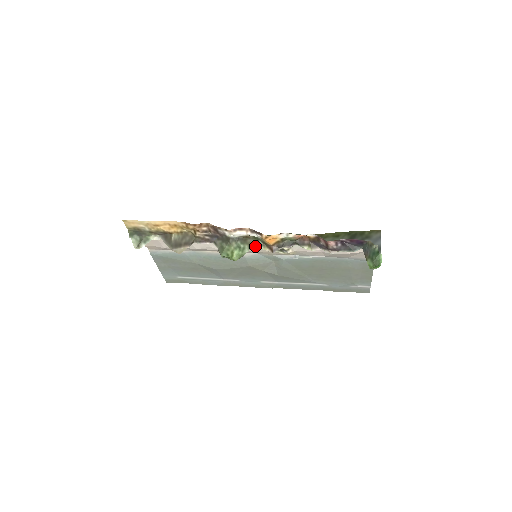
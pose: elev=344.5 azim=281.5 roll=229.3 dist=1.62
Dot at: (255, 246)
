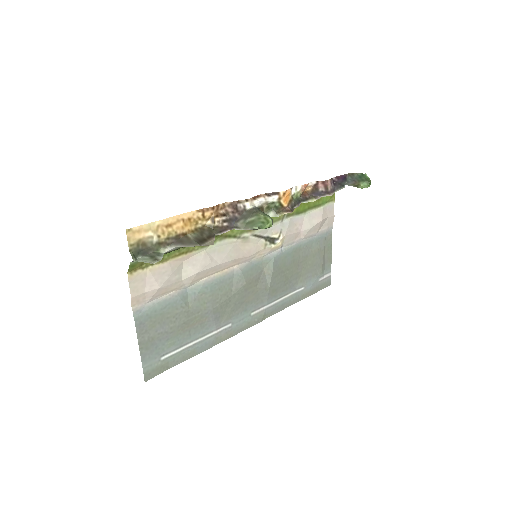
Dot at: (251, 245)
